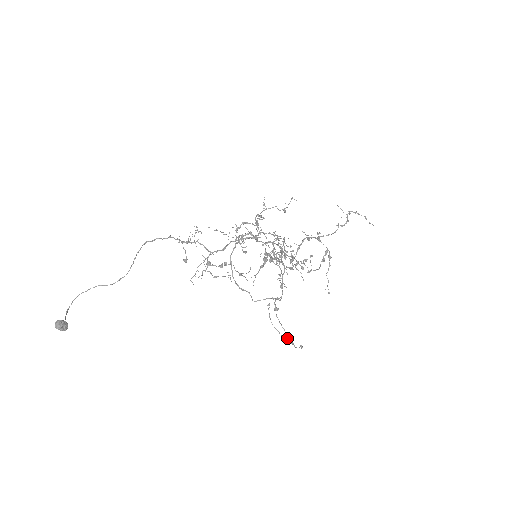
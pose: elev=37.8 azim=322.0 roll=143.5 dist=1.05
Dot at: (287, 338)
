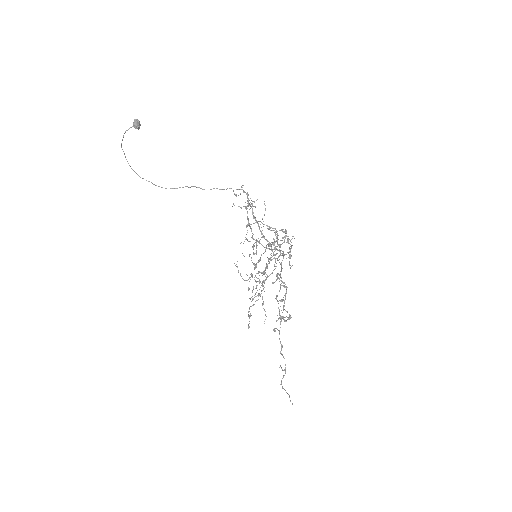
Dot at: occluded
